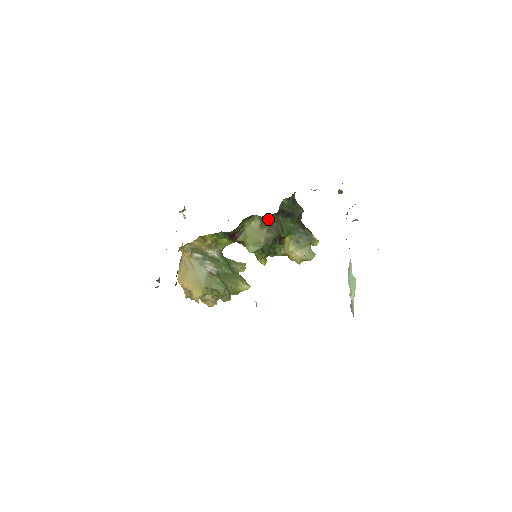
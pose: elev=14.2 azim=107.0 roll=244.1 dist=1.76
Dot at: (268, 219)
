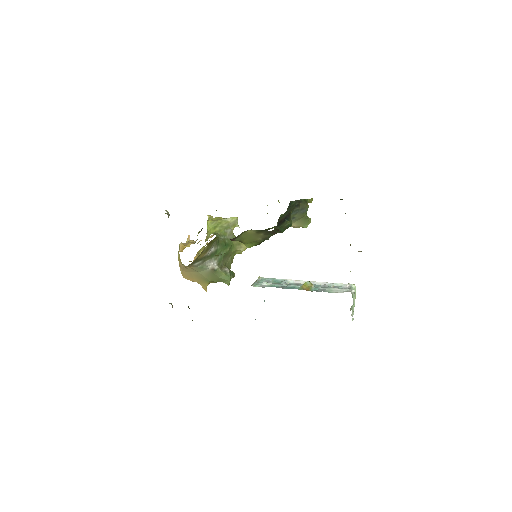
Dot at: (265, 230)
